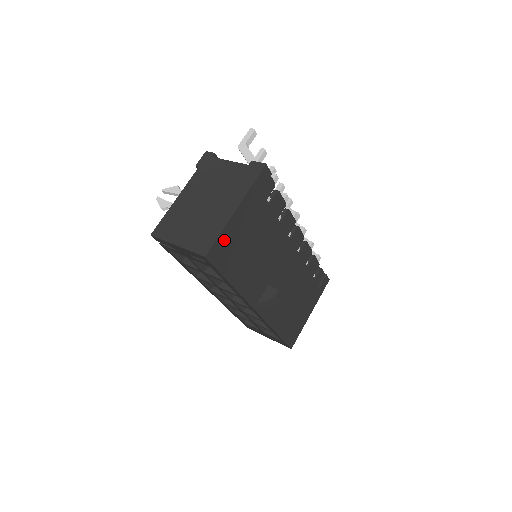
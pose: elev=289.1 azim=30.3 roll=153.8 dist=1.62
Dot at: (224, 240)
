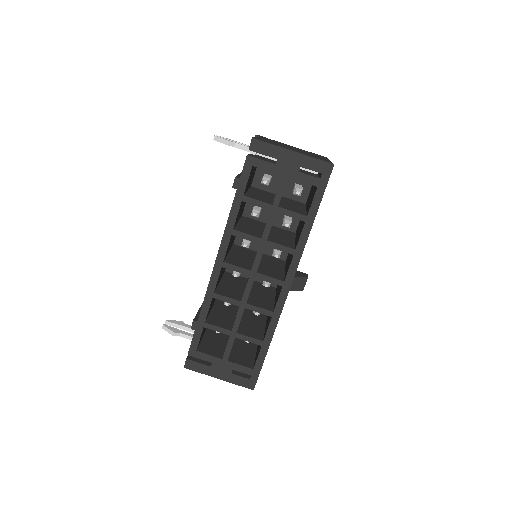
Dot at: occluded
